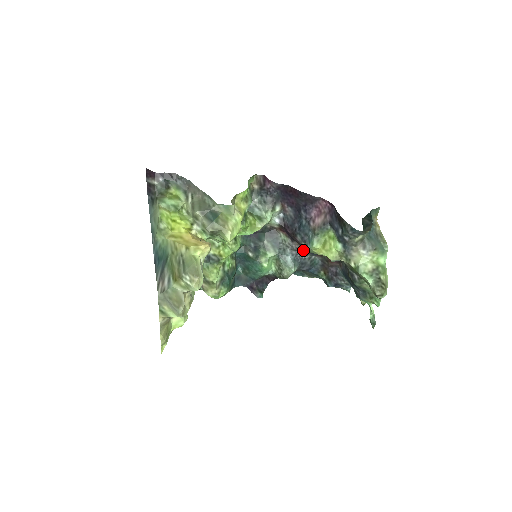
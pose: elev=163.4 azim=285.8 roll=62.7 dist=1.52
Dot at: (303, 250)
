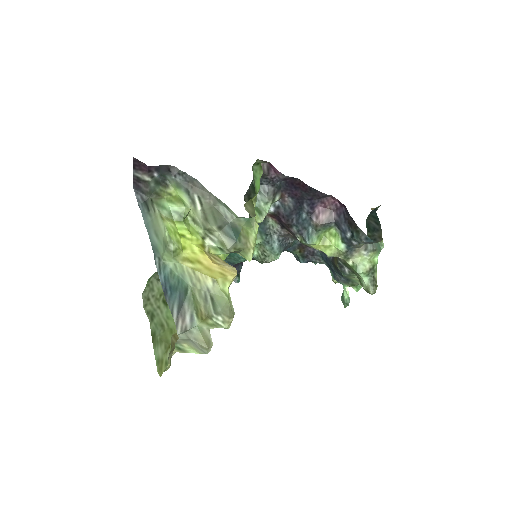
Dot at: (290, 236)
